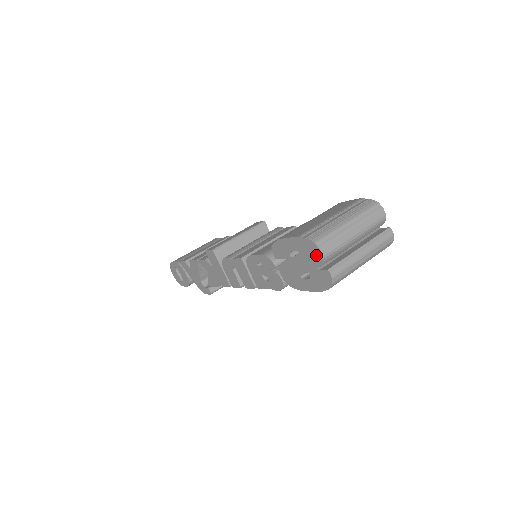
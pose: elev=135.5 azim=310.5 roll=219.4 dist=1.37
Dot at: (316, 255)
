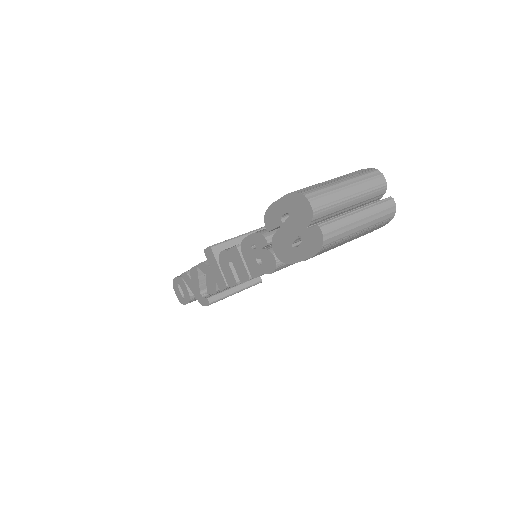
Dot at: (306, 210)
